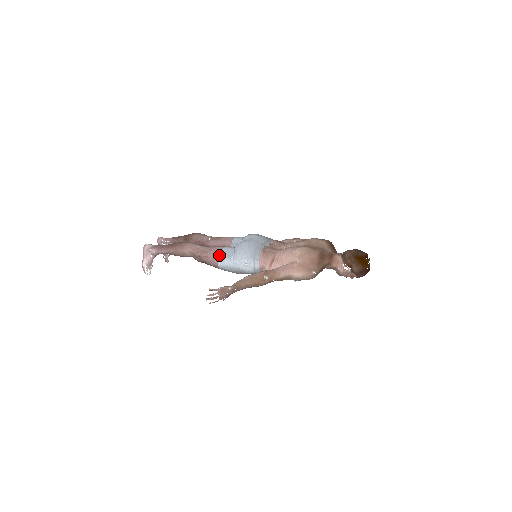
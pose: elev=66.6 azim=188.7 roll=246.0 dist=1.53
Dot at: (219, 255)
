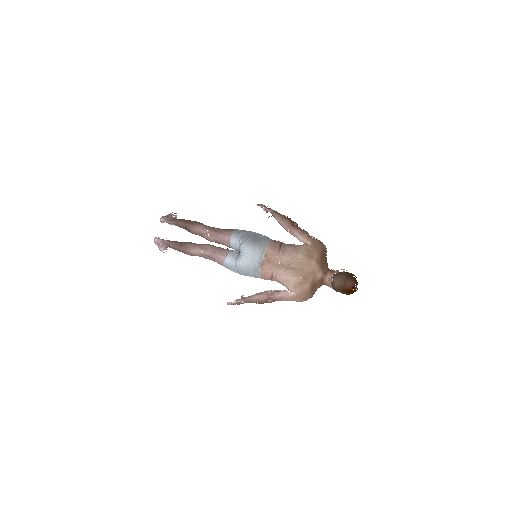
Dot at: (224, 266)
